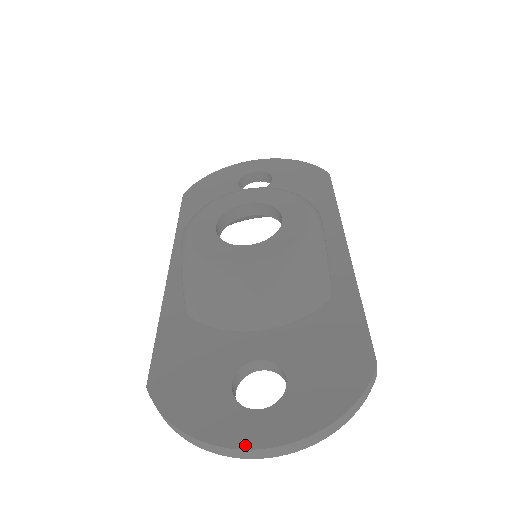
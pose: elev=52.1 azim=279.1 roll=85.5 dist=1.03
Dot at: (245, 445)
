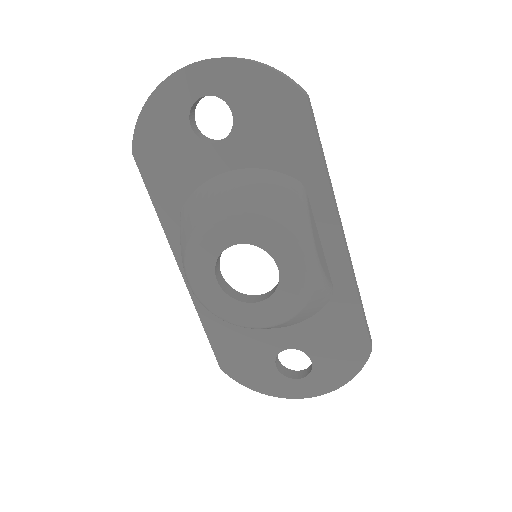
Dot at: (296, 397)
